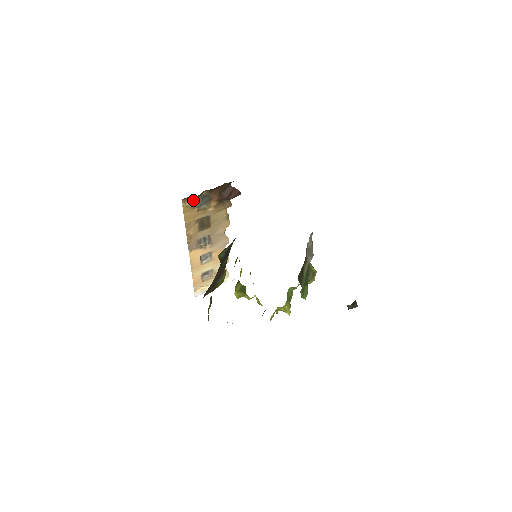
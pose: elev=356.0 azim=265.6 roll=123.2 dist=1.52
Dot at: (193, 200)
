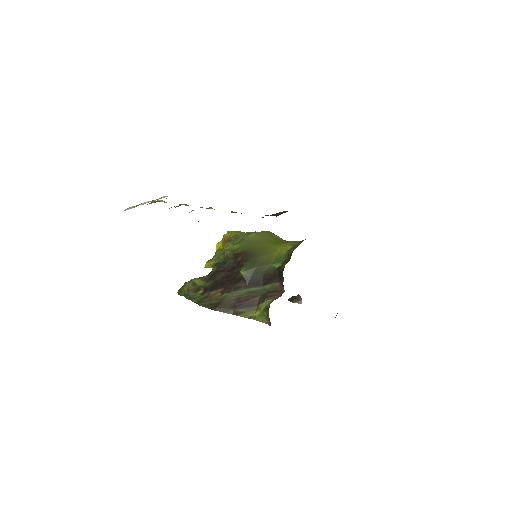
Dot at: occluded
